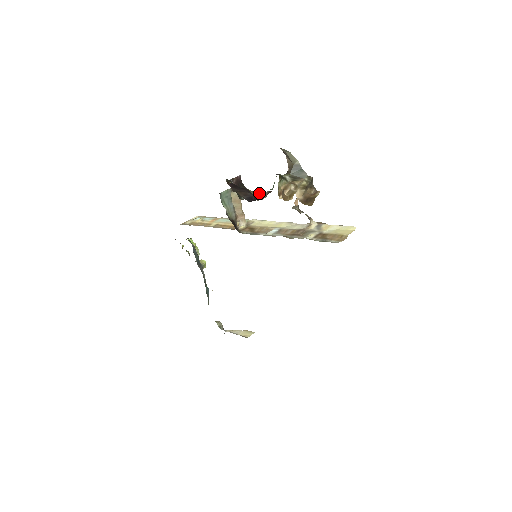
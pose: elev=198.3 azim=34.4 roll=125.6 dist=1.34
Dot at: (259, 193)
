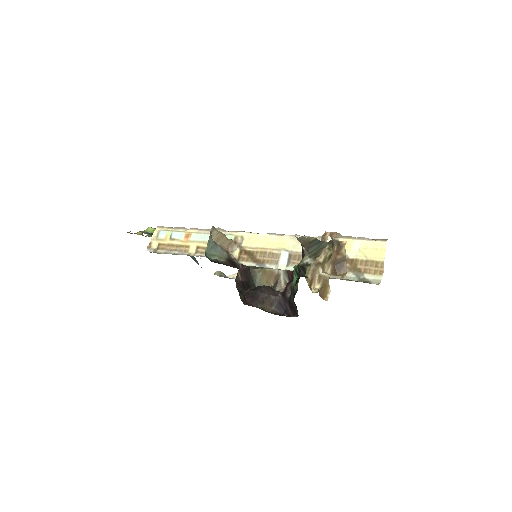
Dot at: (292, 304)
